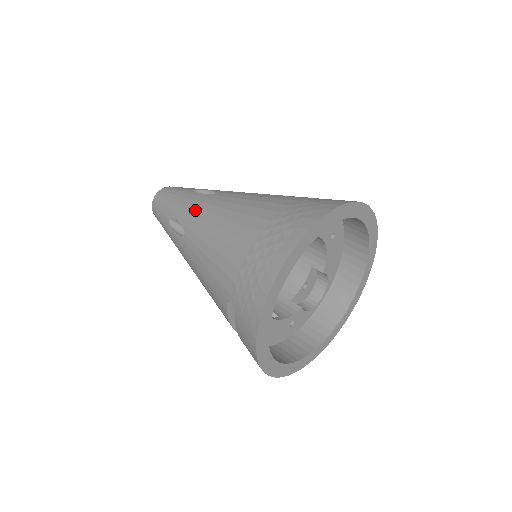
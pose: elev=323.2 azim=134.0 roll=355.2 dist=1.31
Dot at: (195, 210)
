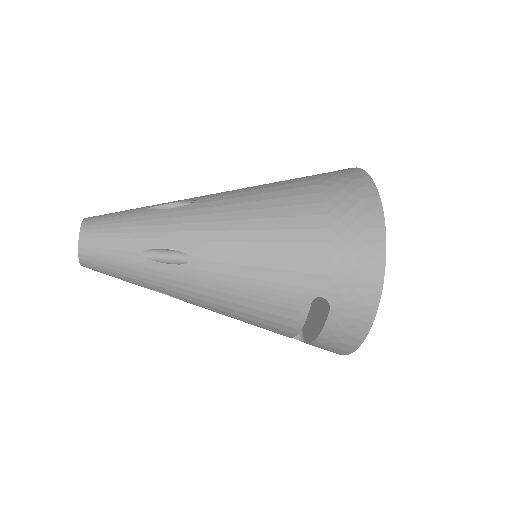
Dot at: (194, 226)
